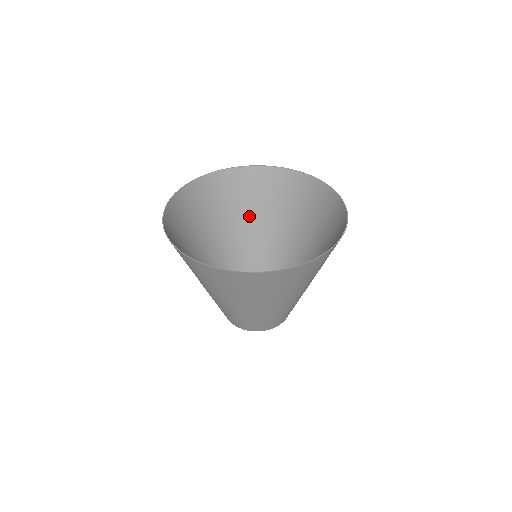
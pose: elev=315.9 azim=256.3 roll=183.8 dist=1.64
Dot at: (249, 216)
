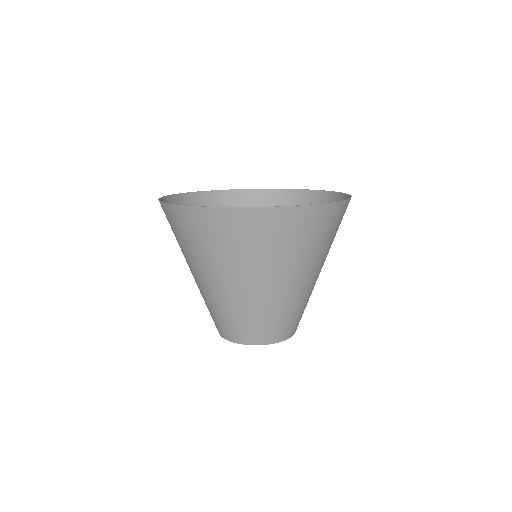
Dot at: occluded
